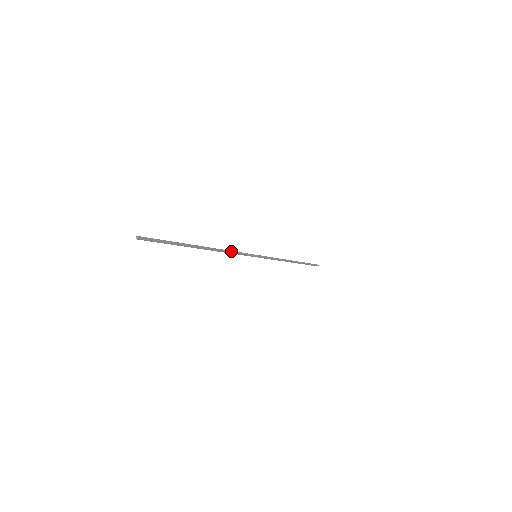
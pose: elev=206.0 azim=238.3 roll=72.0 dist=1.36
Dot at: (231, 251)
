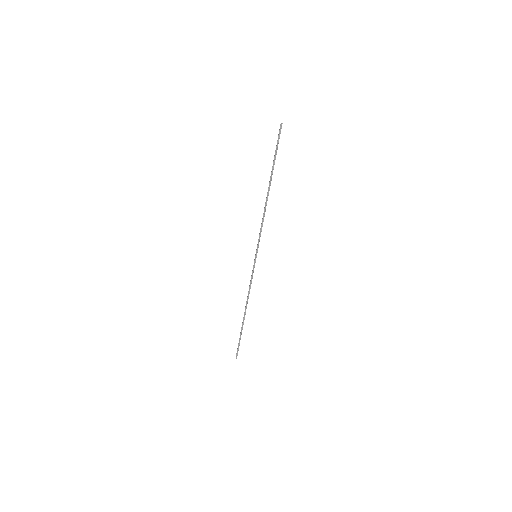
Dot at: occluded
